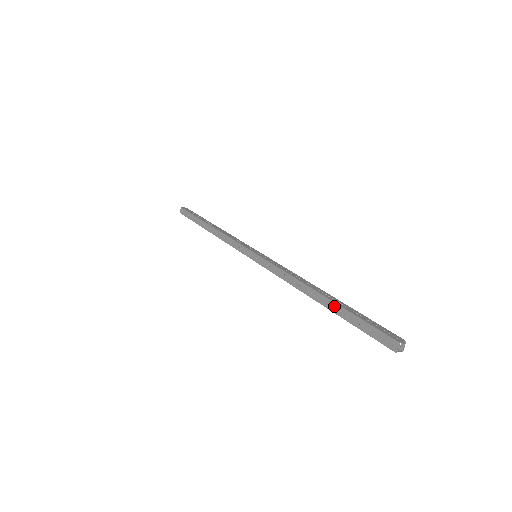
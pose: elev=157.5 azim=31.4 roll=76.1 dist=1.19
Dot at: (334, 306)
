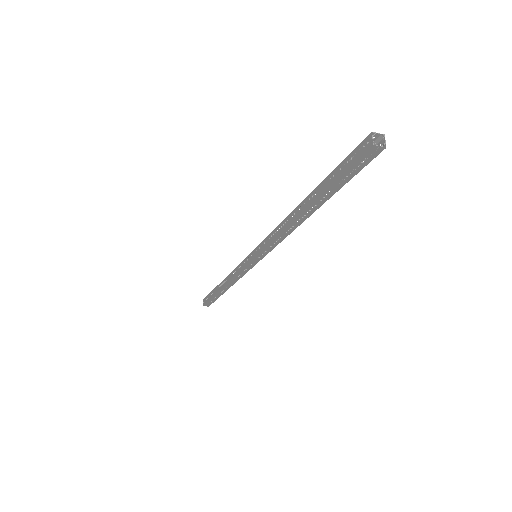
Dot at: (315, 192)
